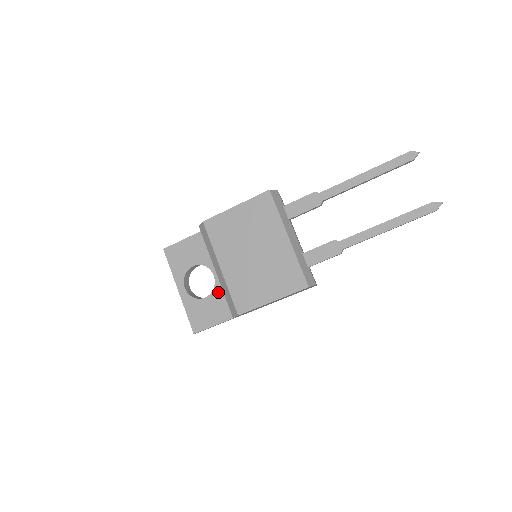
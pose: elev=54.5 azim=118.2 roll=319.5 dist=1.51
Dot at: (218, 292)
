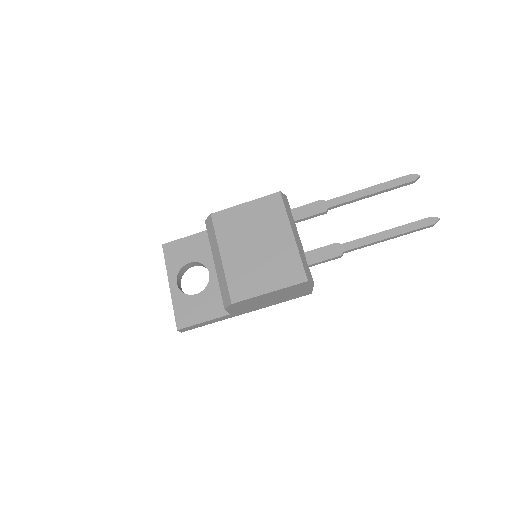
Dot at: (211, 289)
